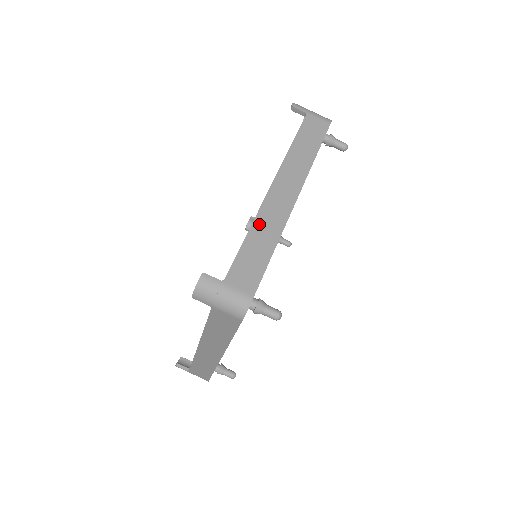
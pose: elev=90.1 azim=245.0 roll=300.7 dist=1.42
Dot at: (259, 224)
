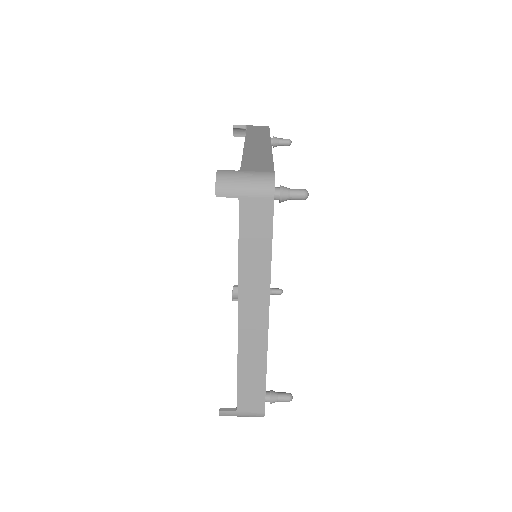
Dot at: (249, 153)
